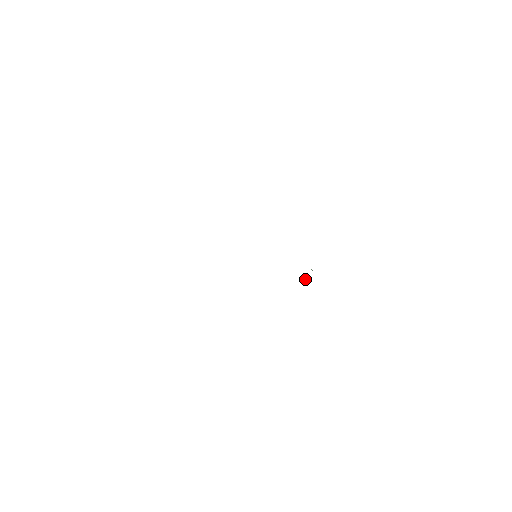
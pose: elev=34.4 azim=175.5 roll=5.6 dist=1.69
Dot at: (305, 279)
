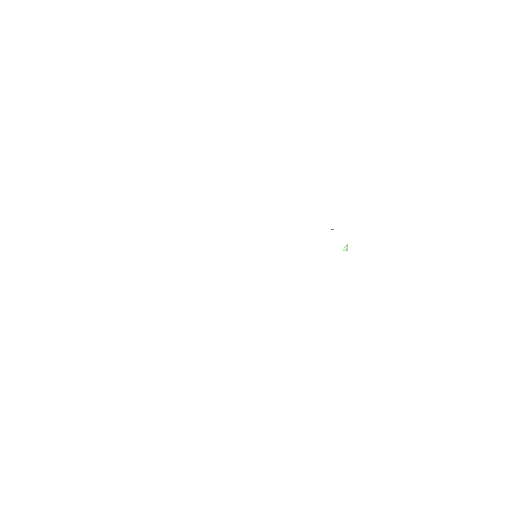
Dot at: (346, 247)
